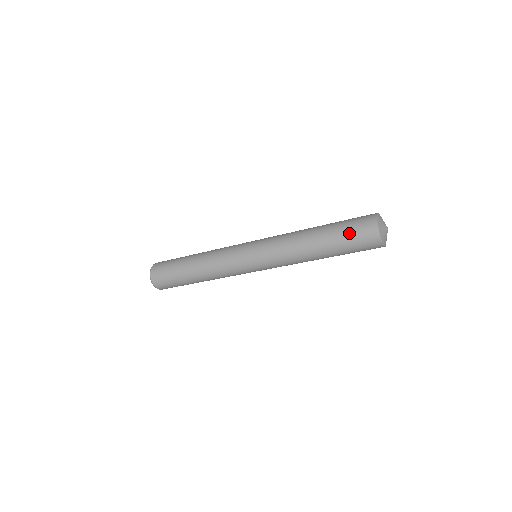
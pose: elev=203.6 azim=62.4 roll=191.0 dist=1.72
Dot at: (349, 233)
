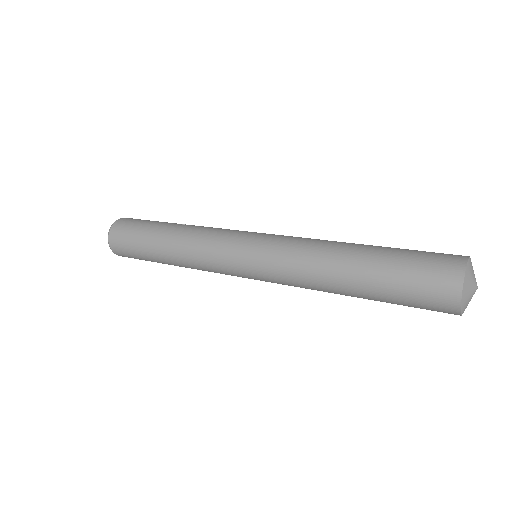
Dot at: (408, 280)
